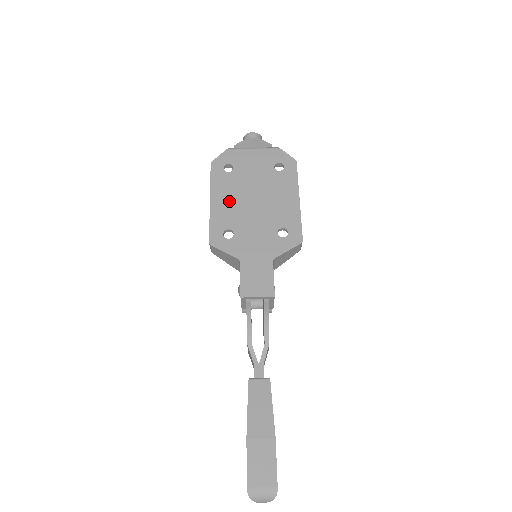
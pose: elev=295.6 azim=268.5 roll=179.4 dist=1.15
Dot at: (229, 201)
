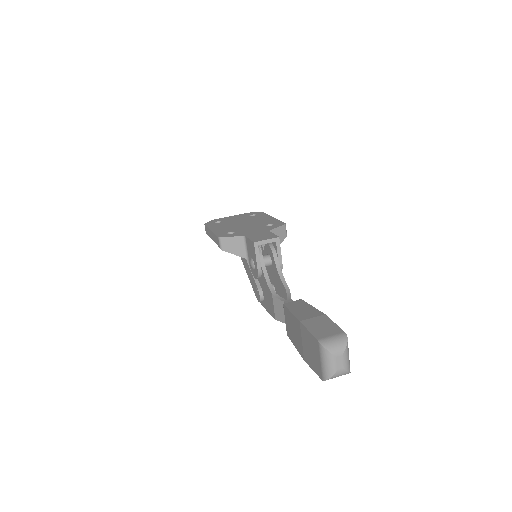
Dot at: (225, 227)
